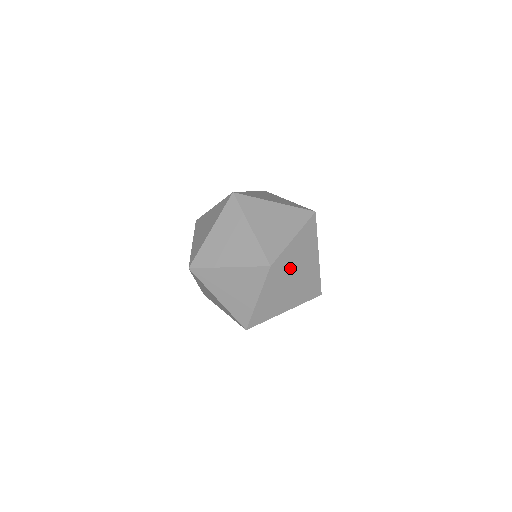
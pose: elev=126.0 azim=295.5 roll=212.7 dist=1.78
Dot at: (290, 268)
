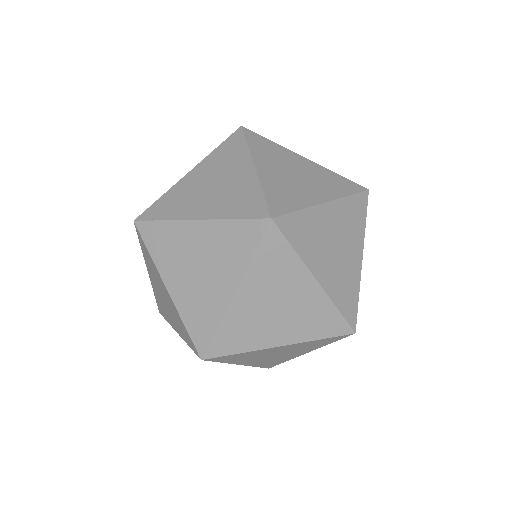
Dot at: (238, 359)
